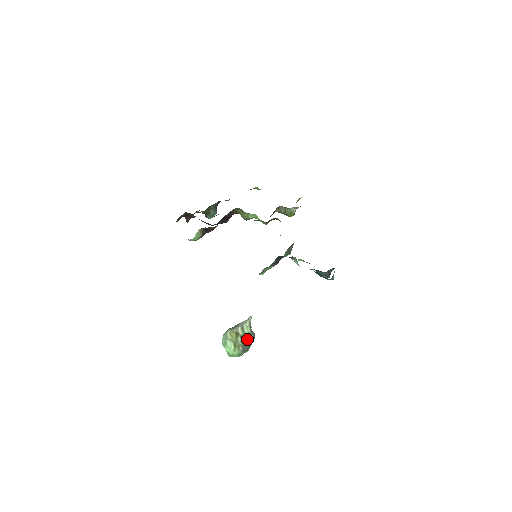
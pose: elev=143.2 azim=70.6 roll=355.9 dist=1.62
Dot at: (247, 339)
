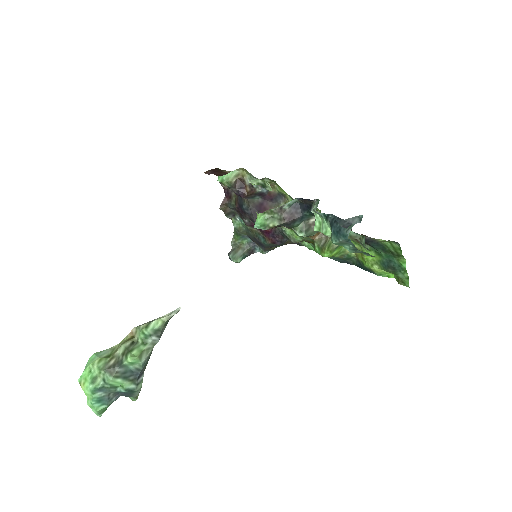
Dot at: (136, 349)
